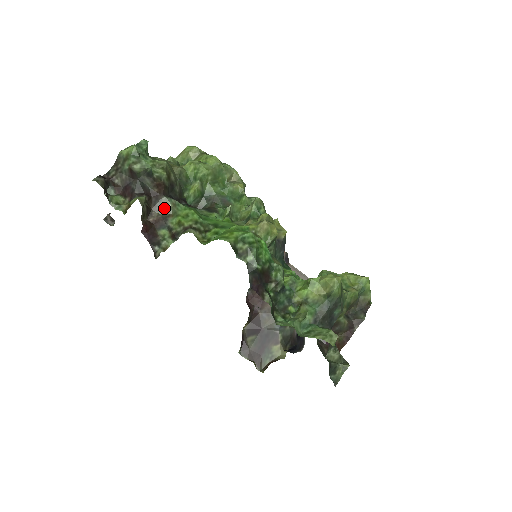
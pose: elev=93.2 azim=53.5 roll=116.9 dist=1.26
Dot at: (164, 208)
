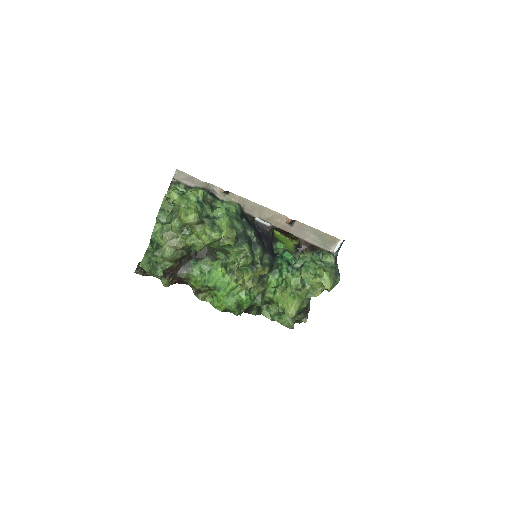
Dot at: (181, 277)
